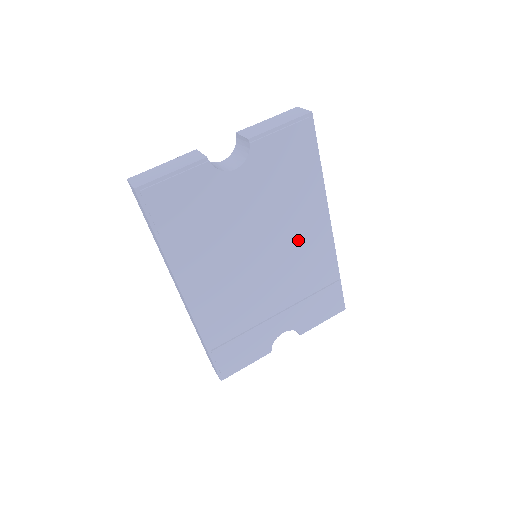
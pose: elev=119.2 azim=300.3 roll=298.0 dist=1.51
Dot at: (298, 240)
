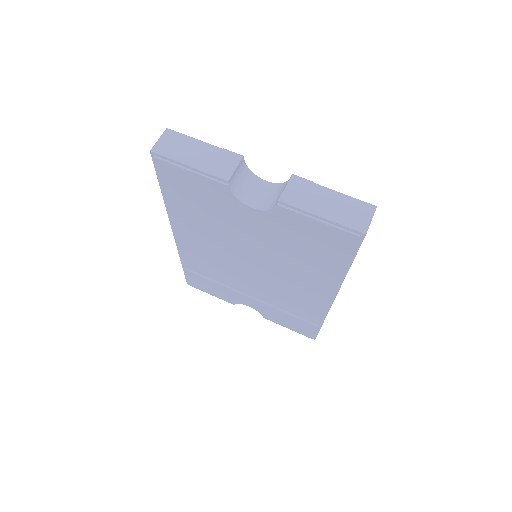
Dot at: (294, 283)
